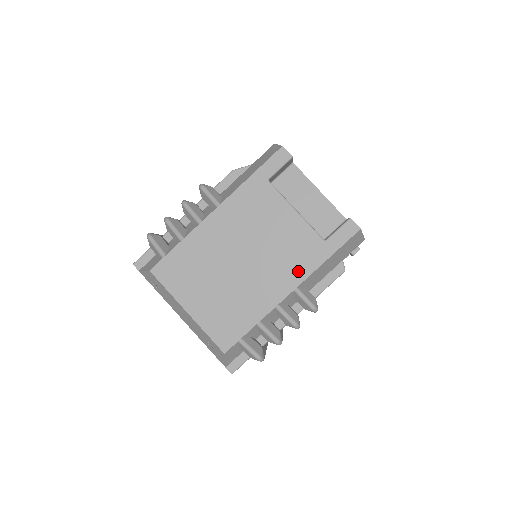
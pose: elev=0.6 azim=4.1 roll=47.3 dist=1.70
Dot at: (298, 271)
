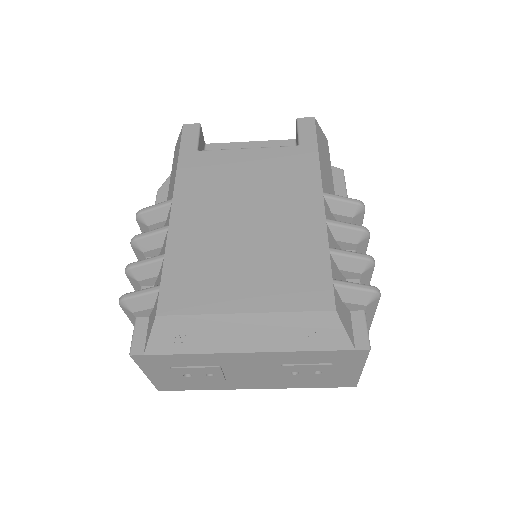
Dot at: (307, 181)
